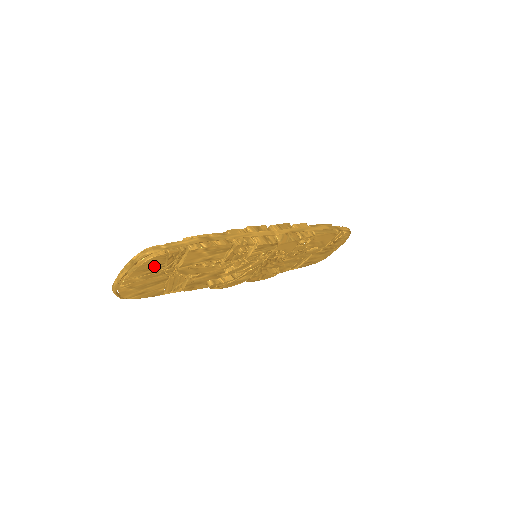
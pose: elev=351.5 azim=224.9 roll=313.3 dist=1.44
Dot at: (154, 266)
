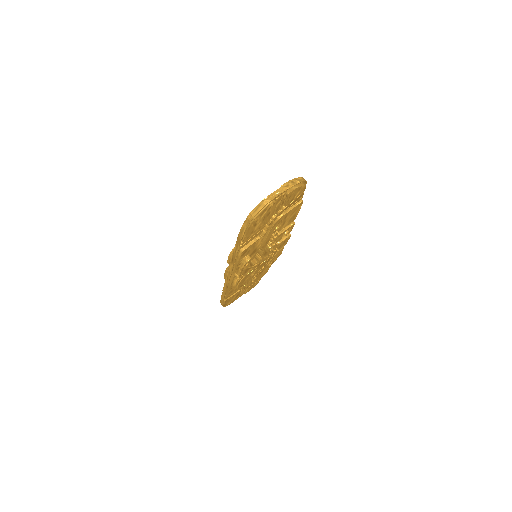
Dot at: (293, 197)
